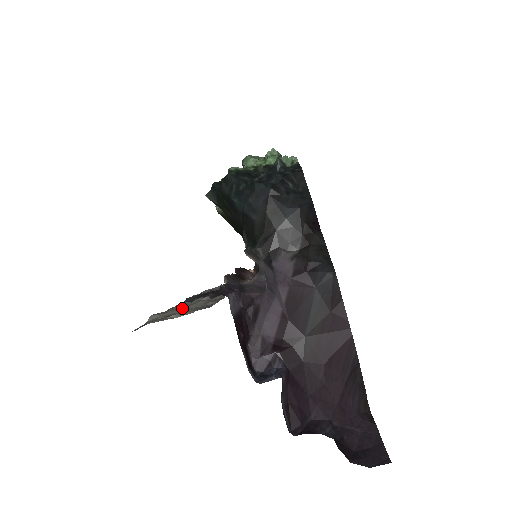
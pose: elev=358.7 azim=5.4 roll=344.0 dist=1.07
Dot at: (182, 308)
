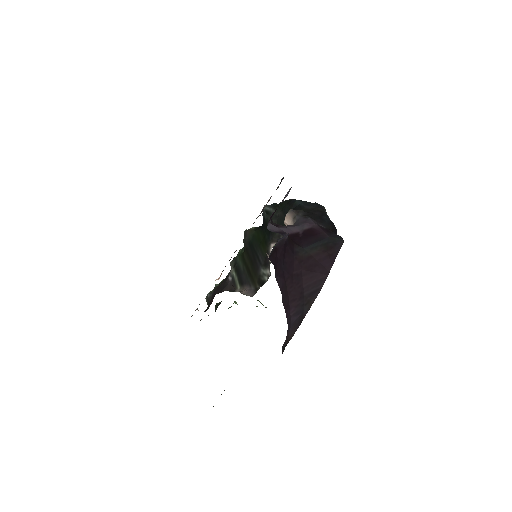
Dot at: occluded
